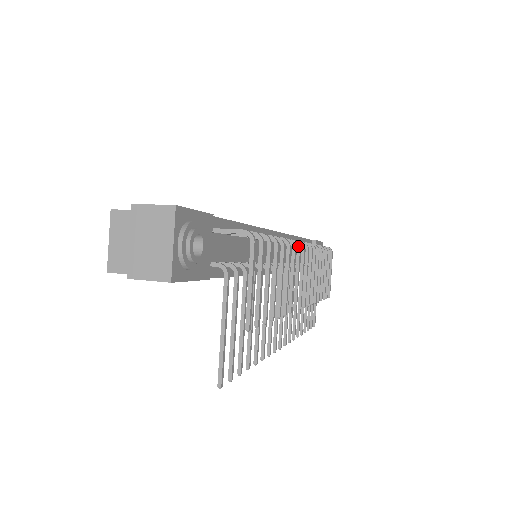
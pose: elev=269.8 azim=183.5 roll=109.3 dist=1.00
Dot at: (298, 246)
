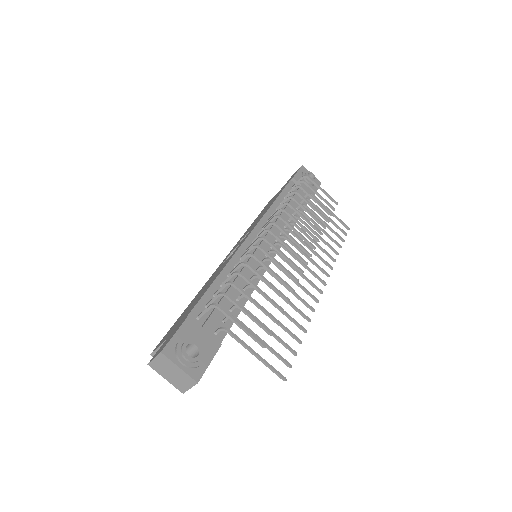
Dot at: (264, 239)
